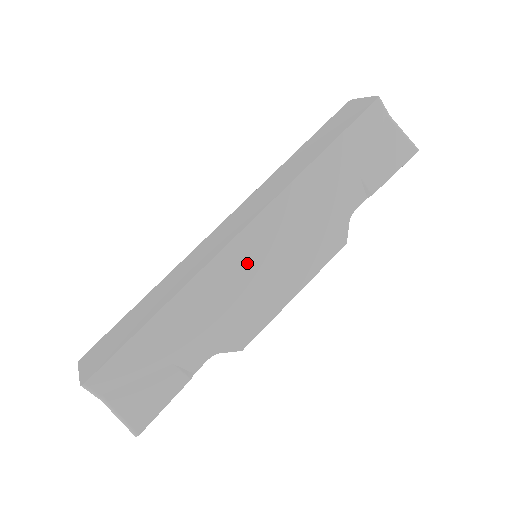
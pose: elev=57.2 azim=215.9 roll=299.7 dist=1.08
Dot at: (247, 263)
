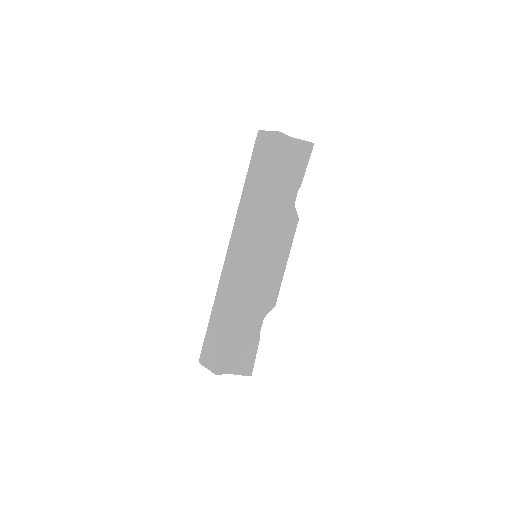
Dot at: (259, 268)
